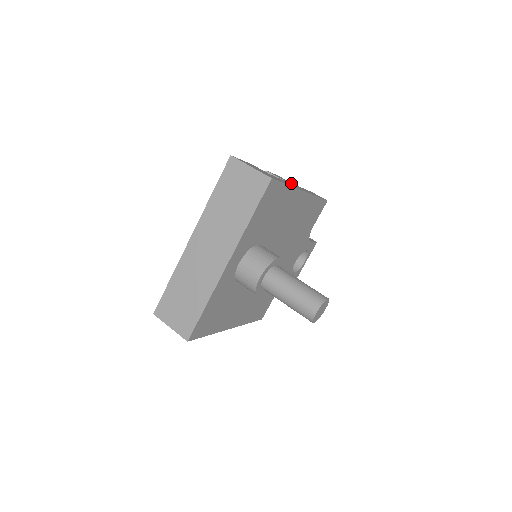
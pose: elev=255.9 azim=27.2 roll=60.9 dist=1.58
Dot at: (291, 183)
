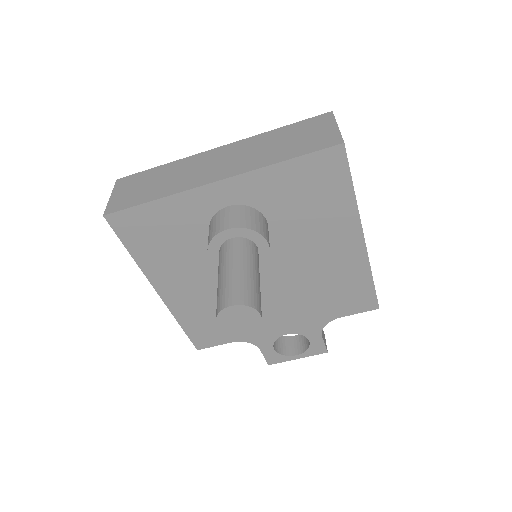
Dot at: occluded
